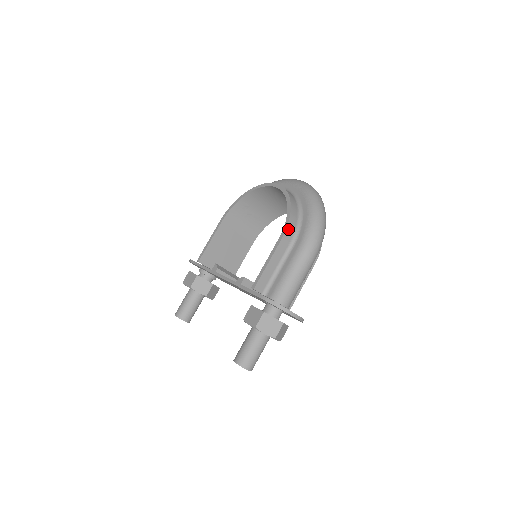
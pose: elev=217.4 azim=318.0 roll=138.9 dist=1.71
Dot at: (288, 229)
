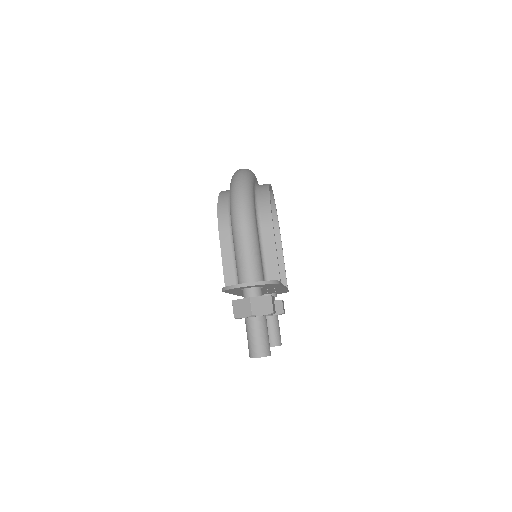
Dot at: (220, 221)
